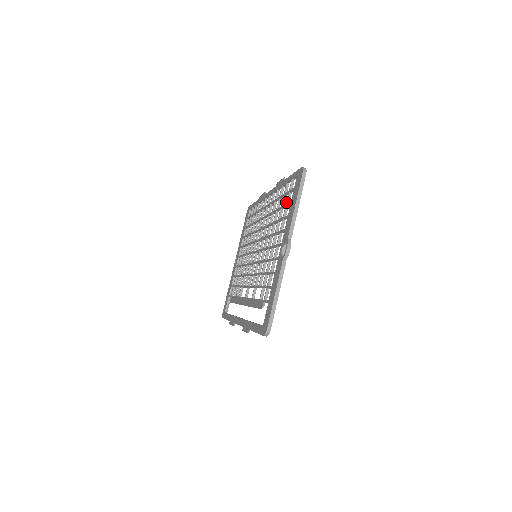
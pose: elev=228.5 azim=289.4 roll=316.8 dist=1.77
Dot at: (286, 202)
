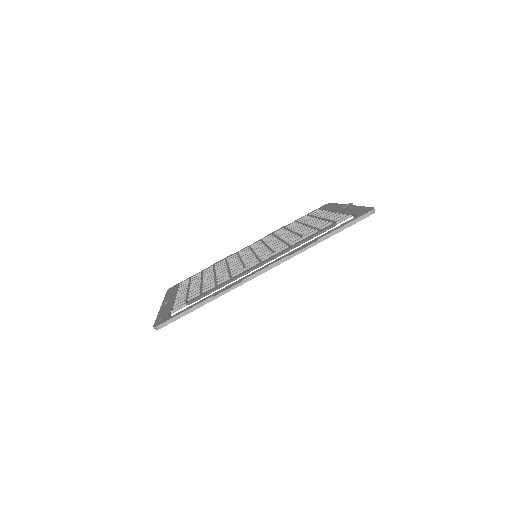
Dot at: (312, 215)
